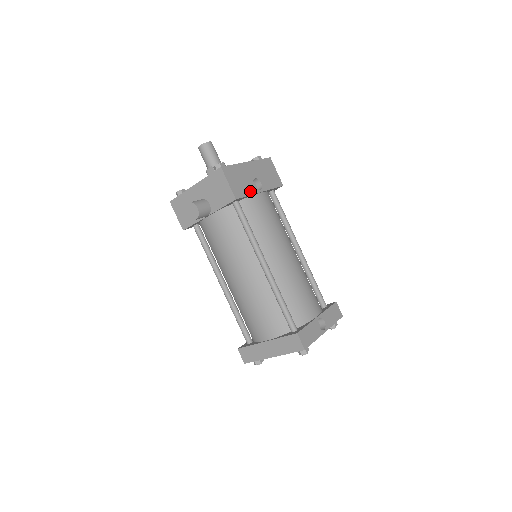
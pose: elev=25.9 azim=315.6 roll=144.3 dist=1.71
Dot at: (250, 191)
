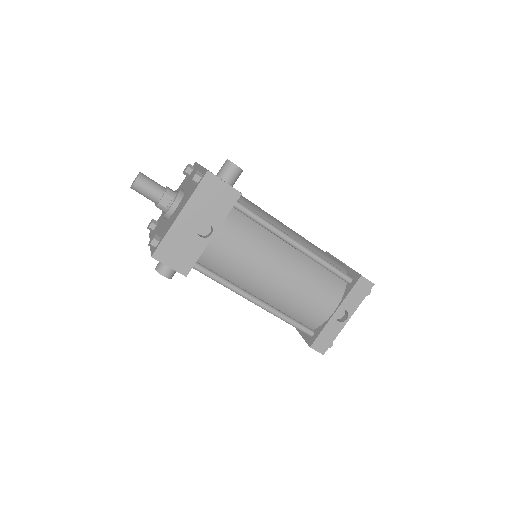
Dot at: (199, 249)
